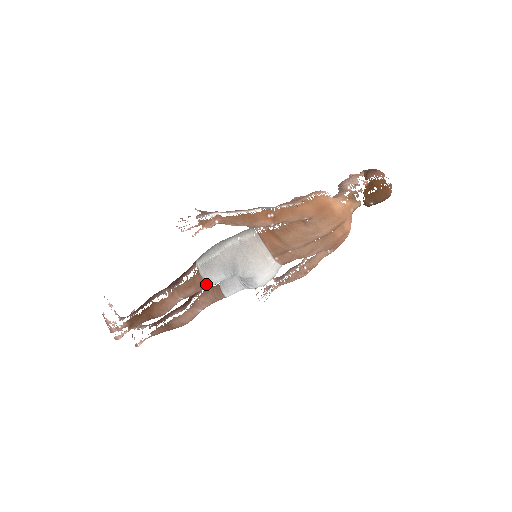
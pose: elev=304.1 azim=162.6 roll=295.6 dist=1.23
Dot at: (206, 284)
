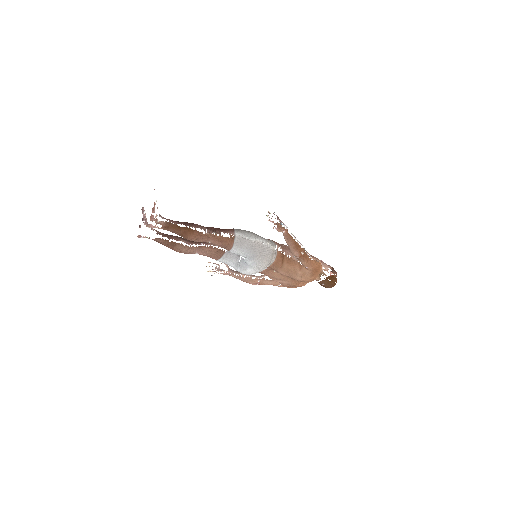
Dot at: (229, 248)
